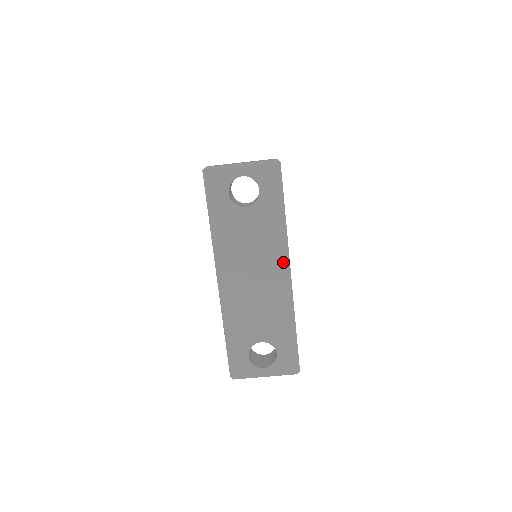
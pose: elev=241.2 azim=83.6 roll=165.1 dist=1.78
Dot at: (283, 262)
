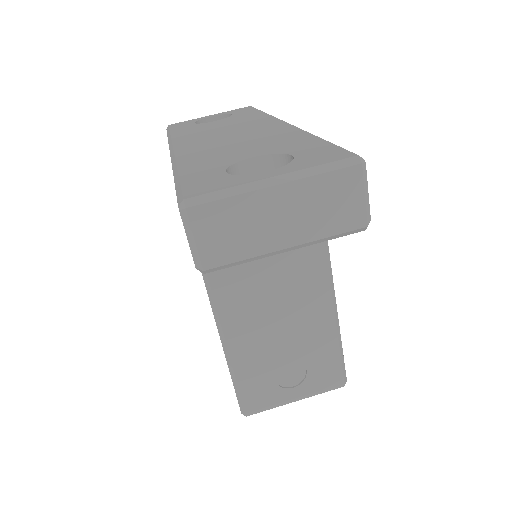
Dot at: (273, 121)
